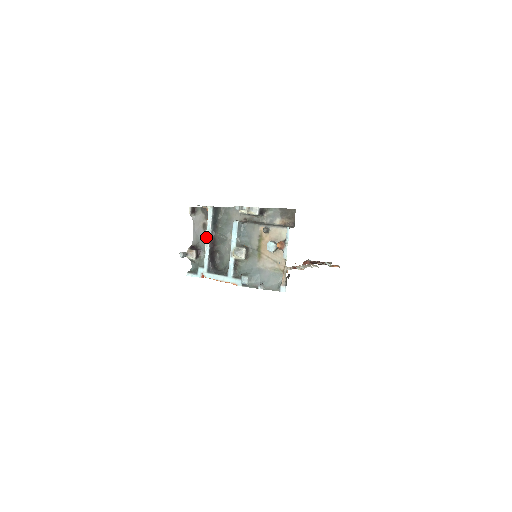
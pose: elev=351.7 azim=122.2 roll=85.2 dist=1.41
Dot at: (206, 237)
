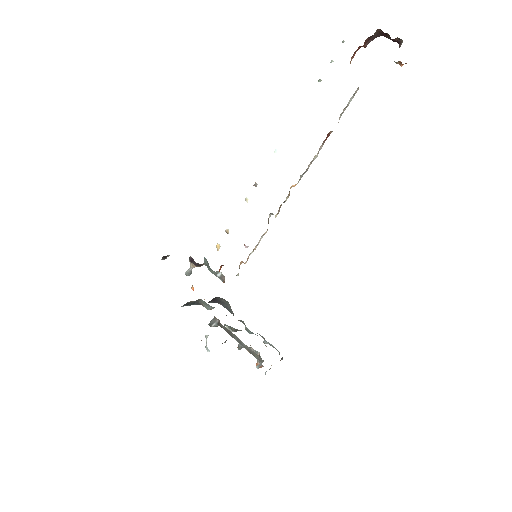
Dot at: occluded
